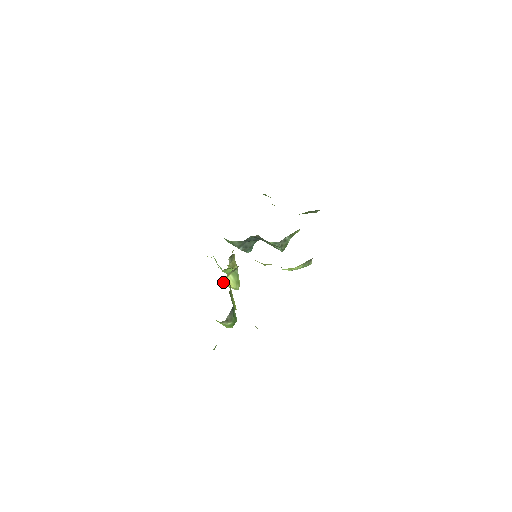
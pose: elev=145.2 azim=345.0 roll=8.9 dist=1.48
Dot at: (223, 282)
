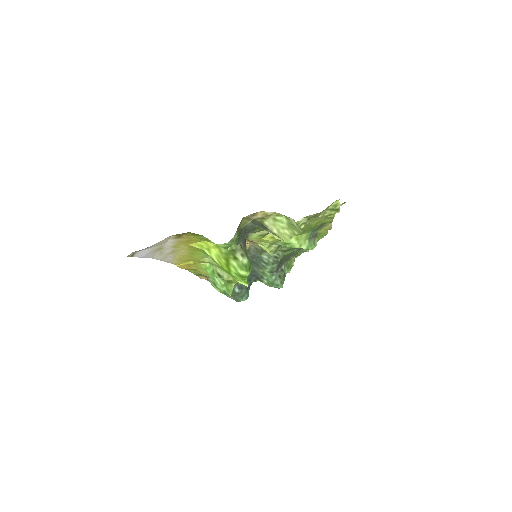
Dot at: occluded
